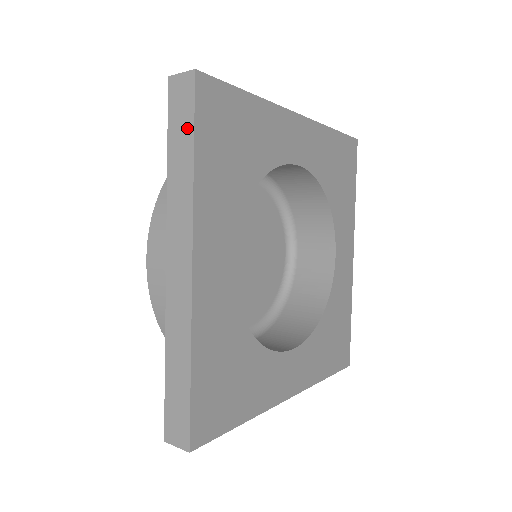
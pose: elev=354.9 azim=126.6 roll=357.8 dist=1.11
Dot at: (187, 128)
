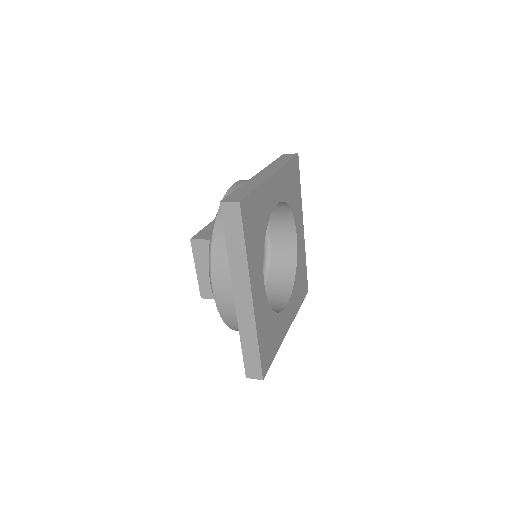
Dot at: (238, 232)
